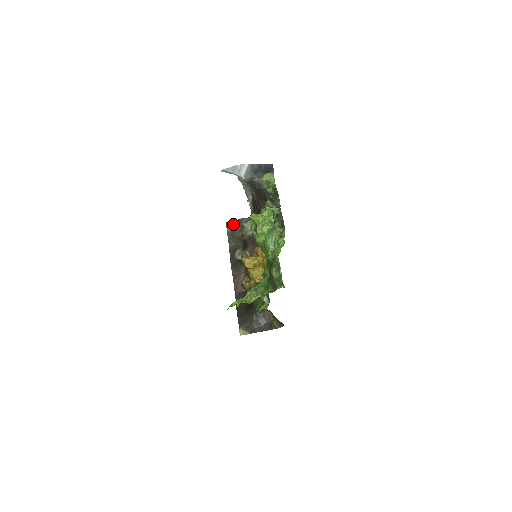
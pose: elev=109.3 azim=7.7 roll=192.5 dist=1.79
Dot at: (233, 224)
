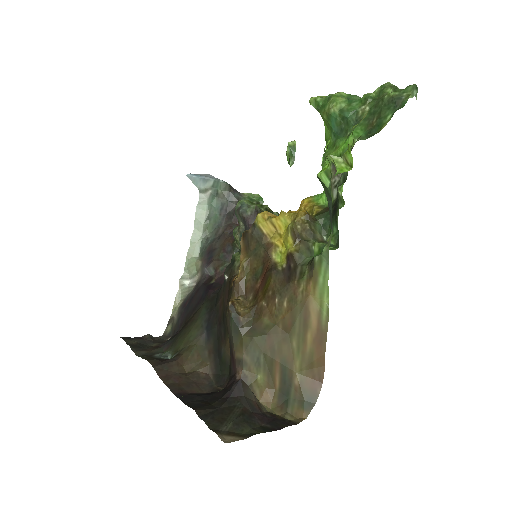
Dot at: (133, 339)
